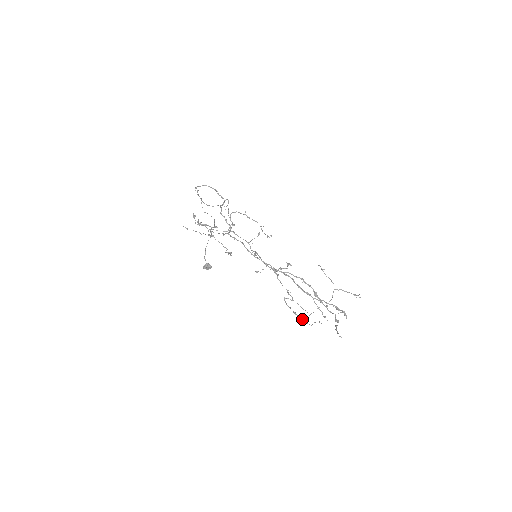
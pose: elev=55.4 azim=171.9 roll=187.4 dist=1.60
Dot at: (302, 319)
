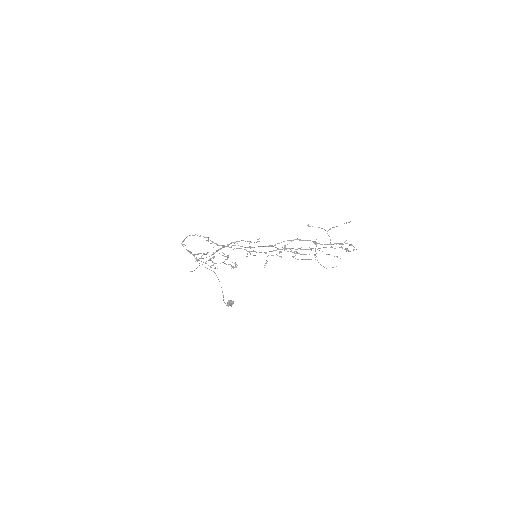
Dot at: (317, 260)
